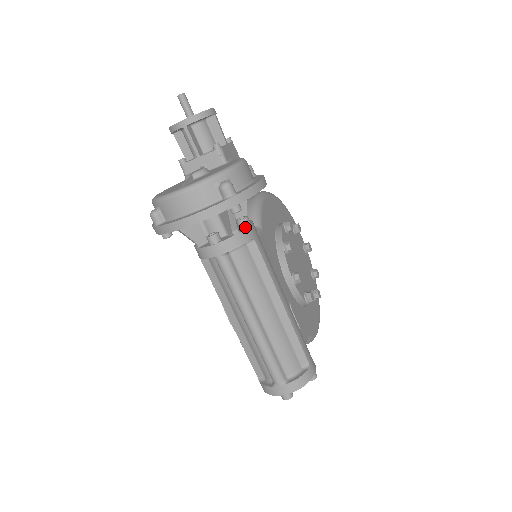
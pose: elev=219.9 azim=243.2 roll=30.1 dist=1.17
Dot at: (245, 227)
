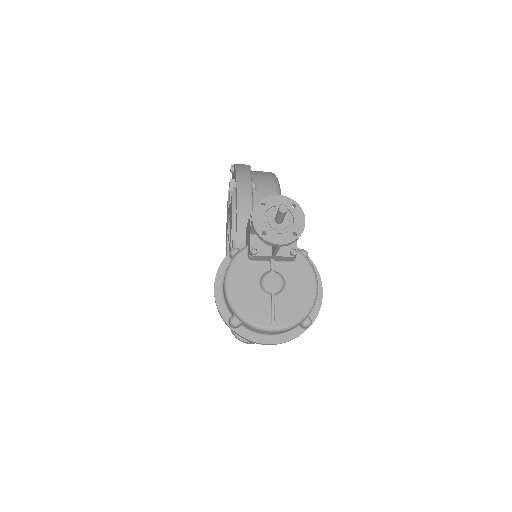
Dot at: occluded
